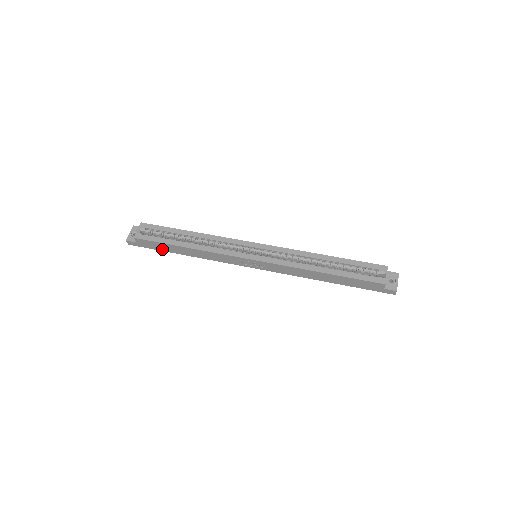
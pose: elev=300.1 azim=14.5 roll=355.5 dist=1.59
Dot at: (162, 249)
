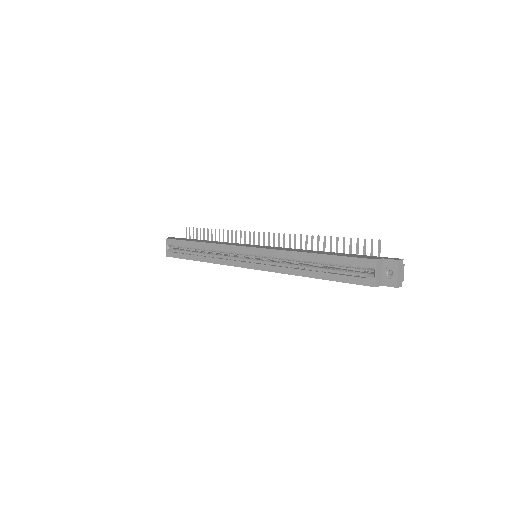
Dot at: occluded
